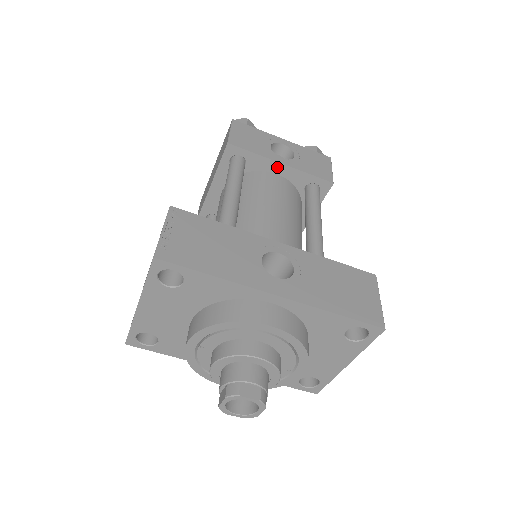
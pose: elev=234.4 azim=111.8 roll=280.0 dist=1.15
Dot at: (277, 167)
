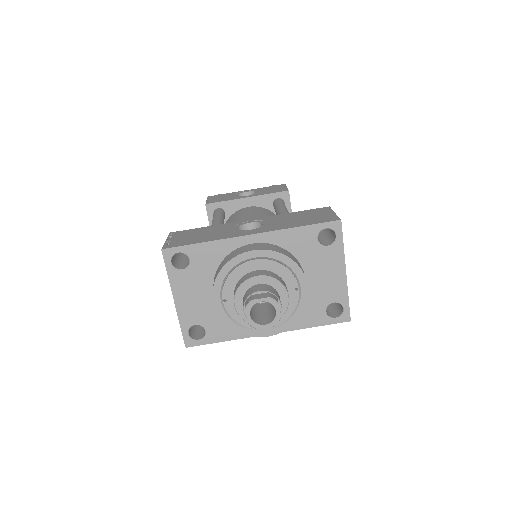
Dot at: (245, 202)
